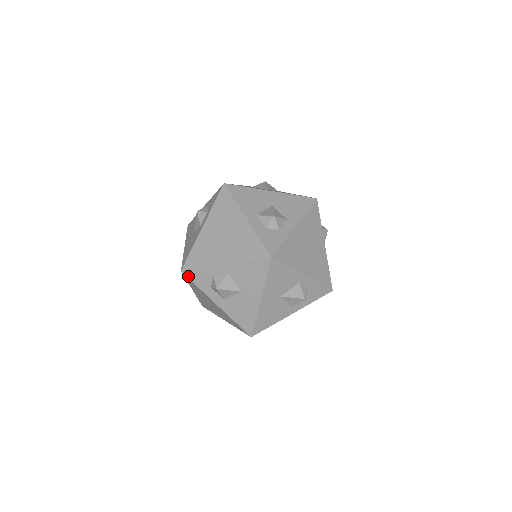
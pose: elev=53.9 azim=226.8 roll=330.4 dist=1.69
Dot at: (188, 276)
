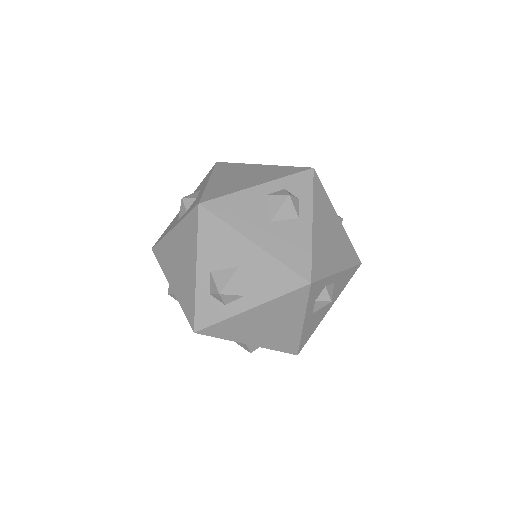
Dot at: occluded
